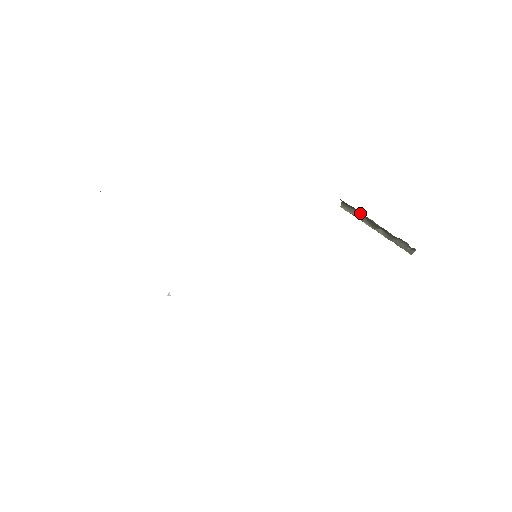
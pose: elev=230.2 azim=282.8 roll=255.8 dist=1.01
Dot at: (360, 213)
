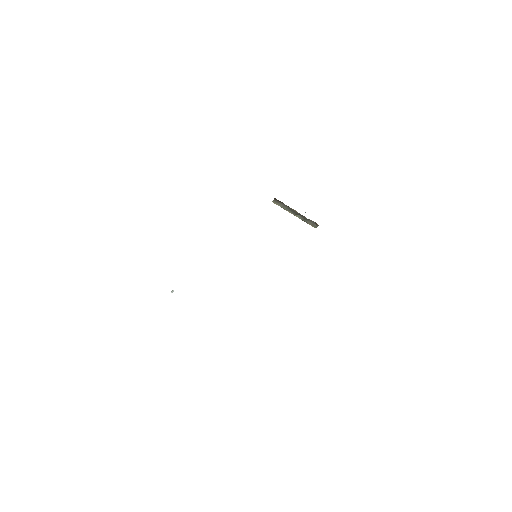
Dot at: (286, 206)
